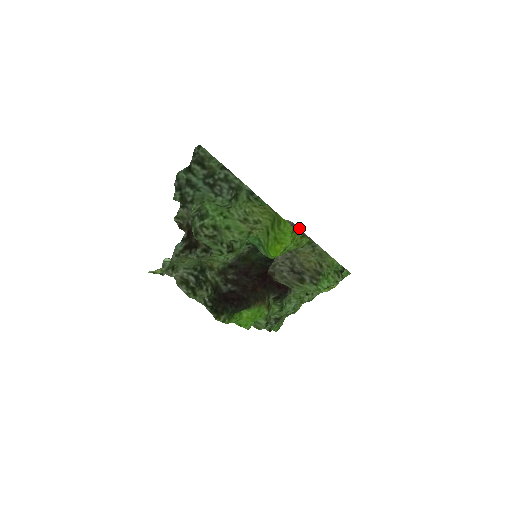
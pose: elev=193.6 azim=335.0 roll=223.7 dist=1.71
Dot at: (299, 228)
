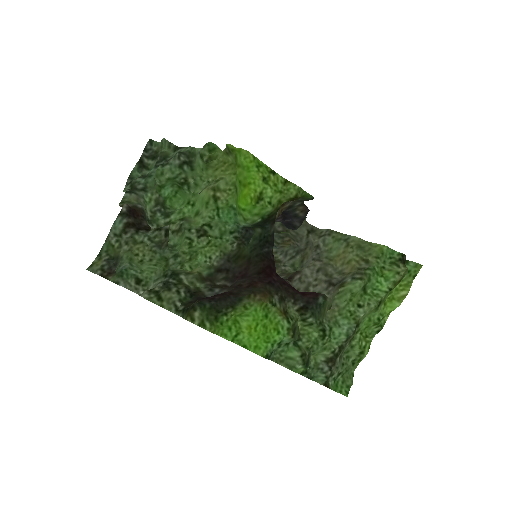
Dot at: (323, 229)
